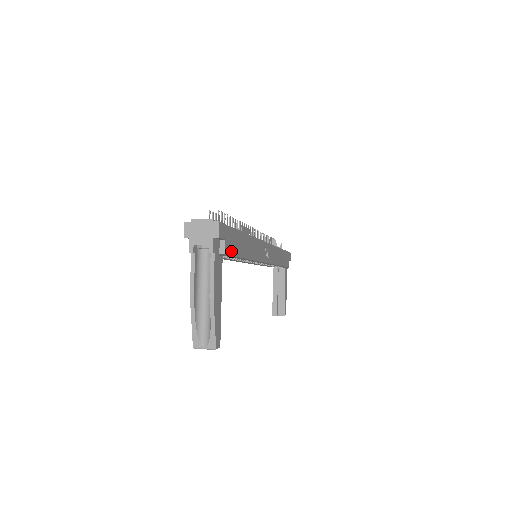
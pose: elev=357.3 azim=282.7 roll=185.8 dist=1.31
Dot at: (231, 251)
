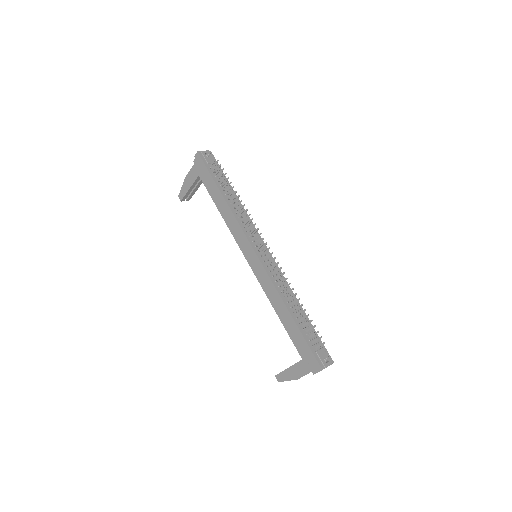
Dot at: occluded
